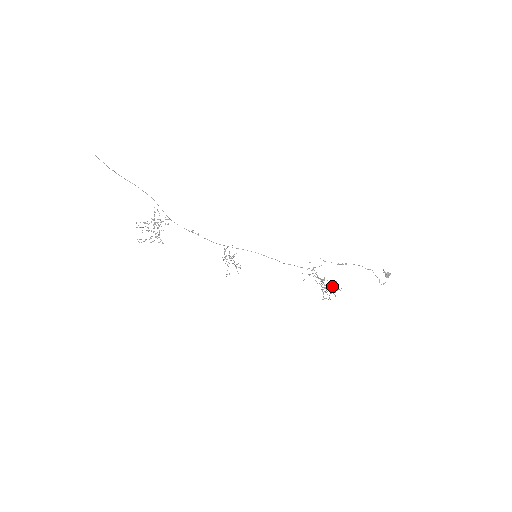
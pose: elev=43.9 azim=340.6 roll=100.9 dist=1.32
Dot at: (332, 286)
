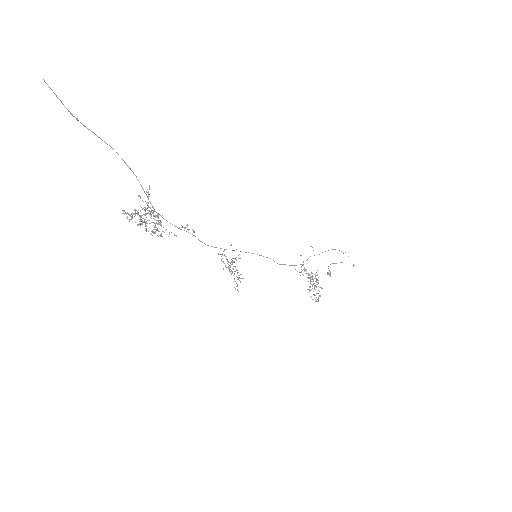
Dot at: (318, 283)
